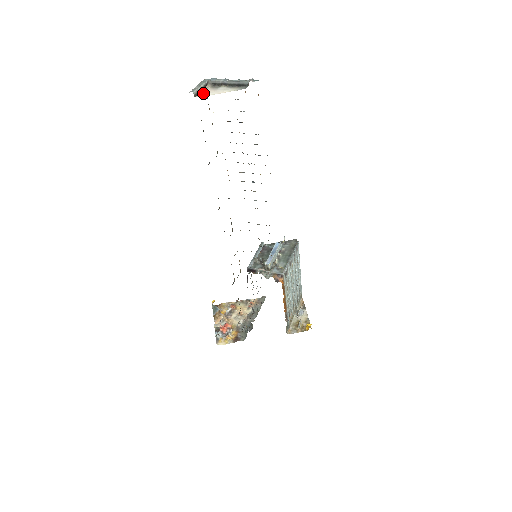
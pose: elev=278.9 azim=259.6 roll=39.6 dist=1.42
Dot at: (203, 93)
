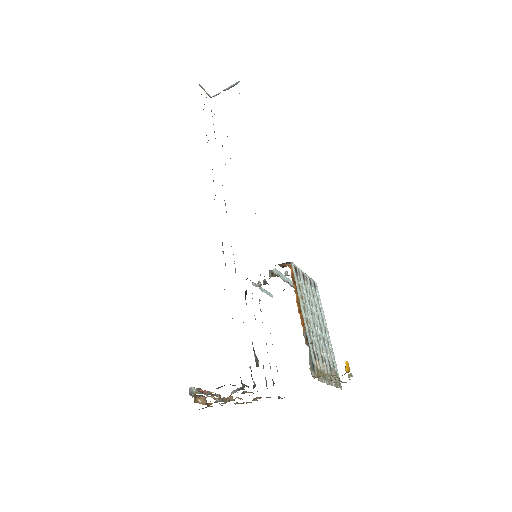
Dot at: occluded
